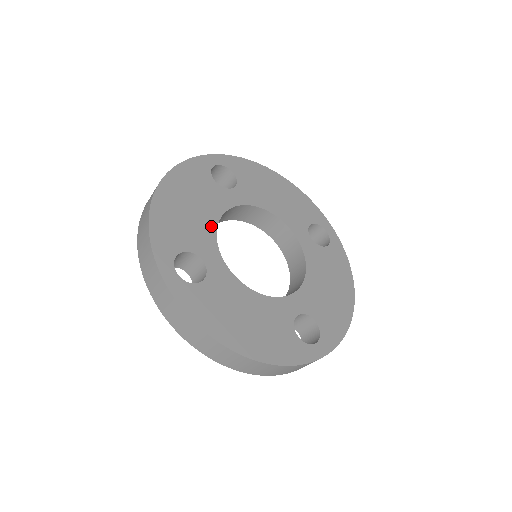
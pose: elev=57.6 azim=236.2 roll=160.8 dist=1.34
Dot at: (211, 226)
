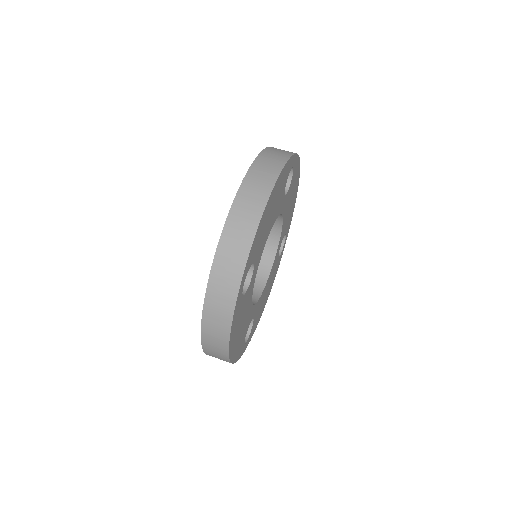
Dot at: (267, 236)
